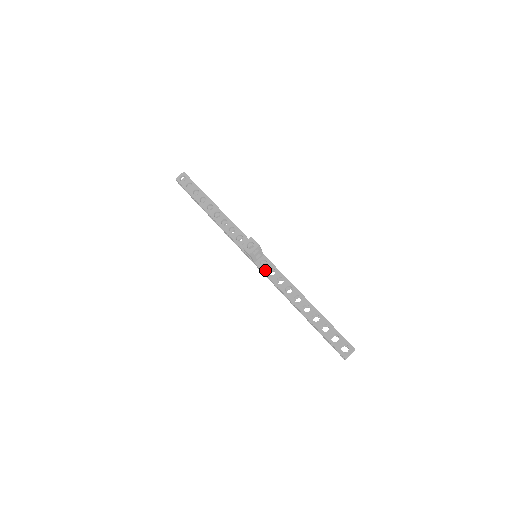
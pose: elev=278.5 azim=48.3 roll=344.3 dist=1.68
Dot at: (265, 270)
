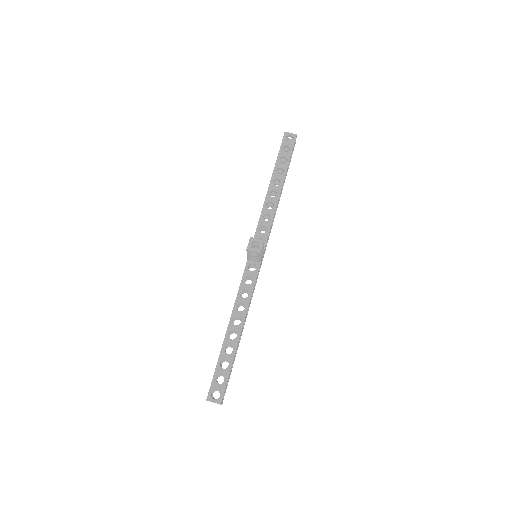
Dot at: (246, 273)
